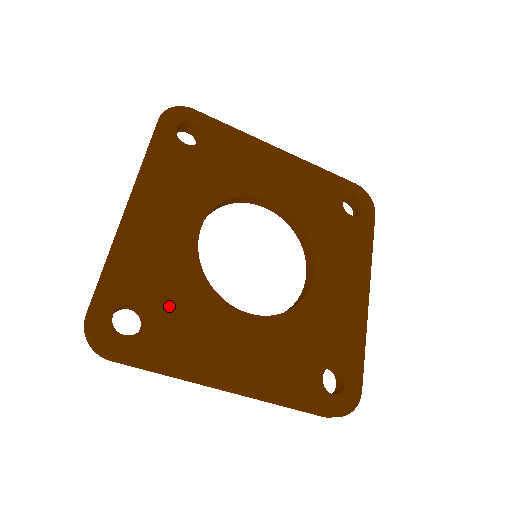
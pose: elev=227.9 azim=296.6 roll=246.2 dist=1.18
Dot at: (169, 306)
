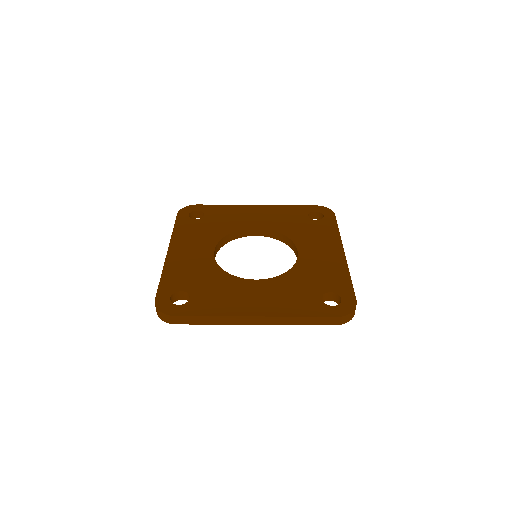
Dot at: (203, 287)
